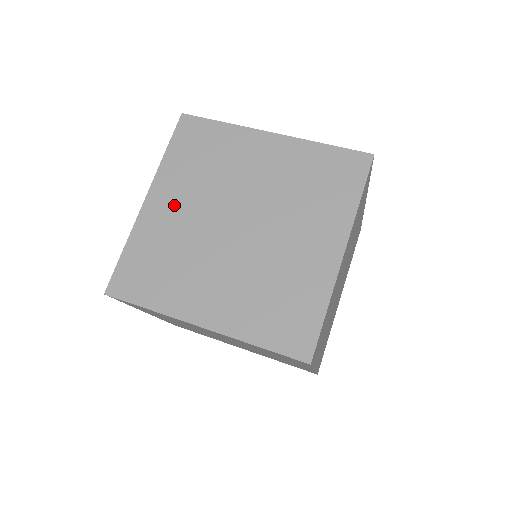
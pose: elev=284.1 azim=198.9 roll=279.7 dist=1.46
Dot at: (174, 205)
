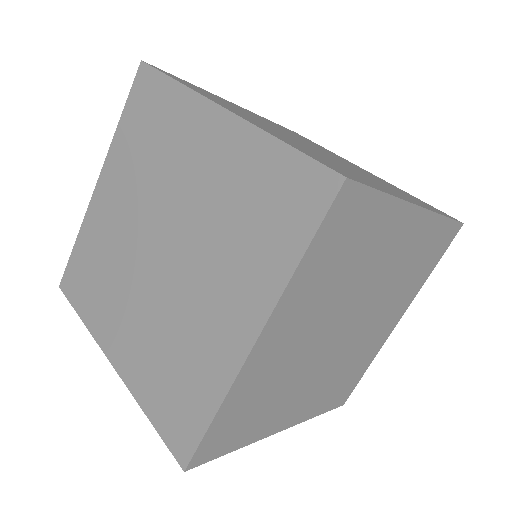
Dot at: (291, 336)
